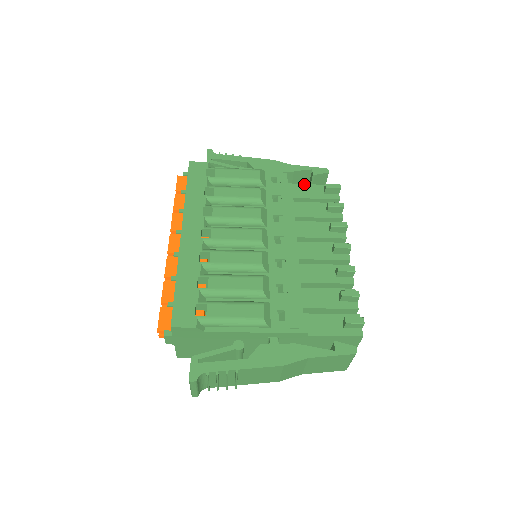
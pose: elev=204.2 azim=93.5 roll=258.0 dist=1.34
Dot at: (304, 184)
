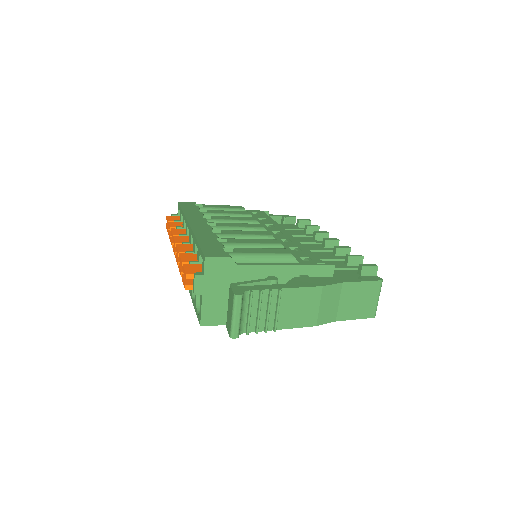
Dot at: occluded
